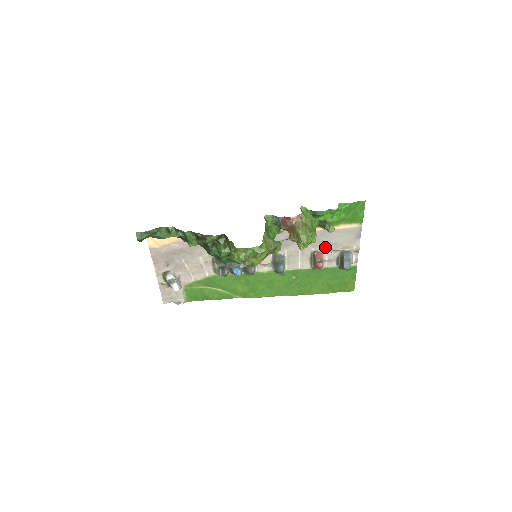
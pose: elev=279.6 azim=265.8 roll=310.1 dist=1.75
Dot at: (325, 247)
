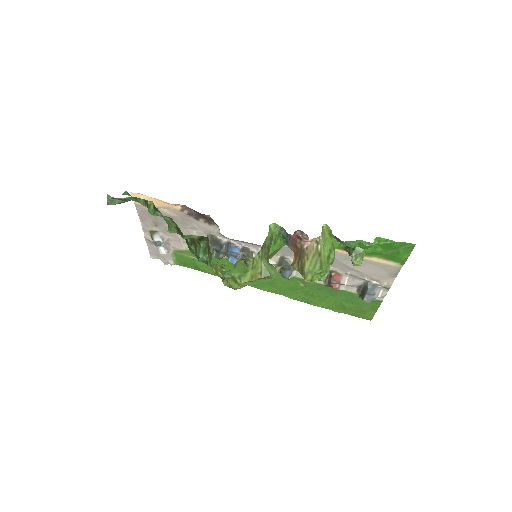
Dot at: (347, 271)
